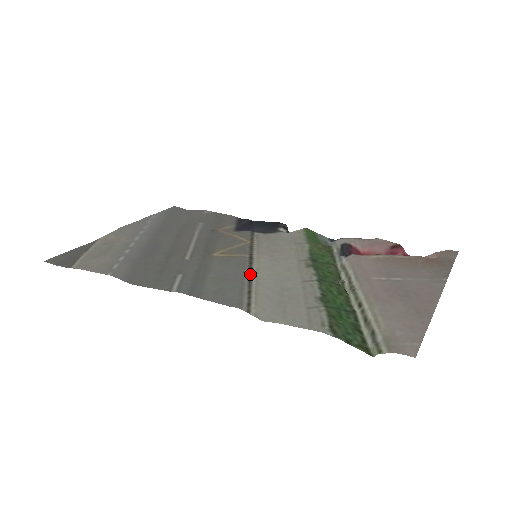
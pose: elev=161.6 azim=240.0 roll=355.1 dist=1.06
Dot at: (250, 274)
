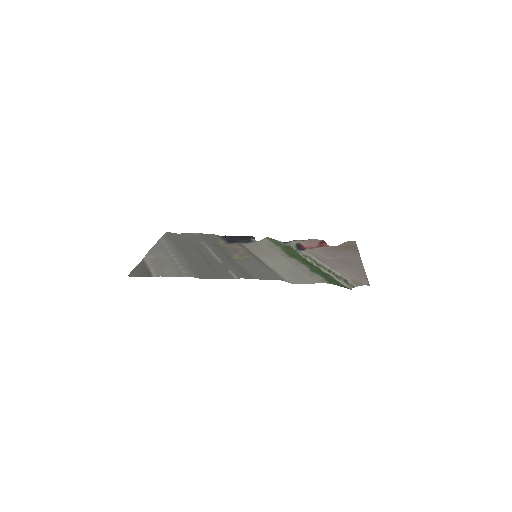
Dot at: (265, 265)
